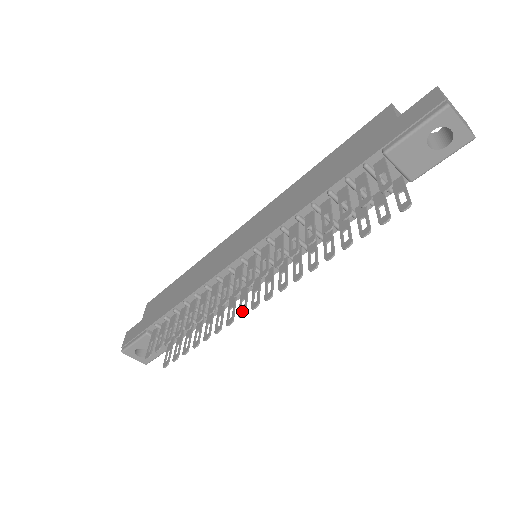
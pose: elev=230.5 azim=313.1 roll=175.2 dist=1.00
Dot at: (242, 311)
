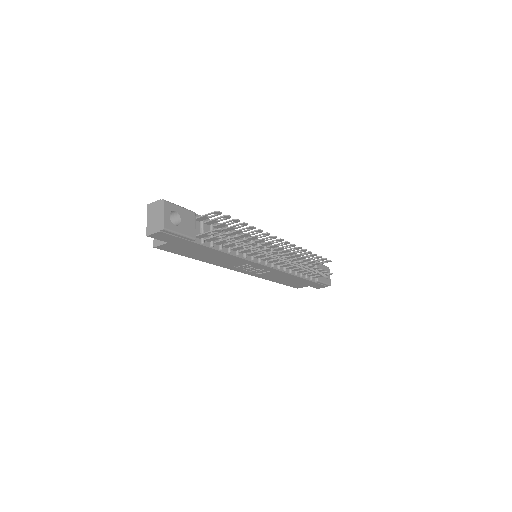
Dot at: (274, 252)
